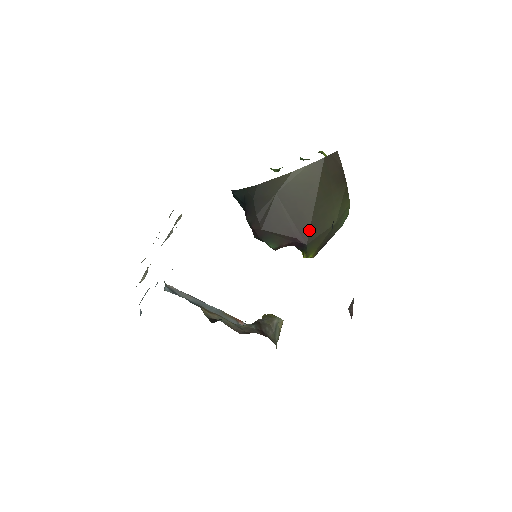
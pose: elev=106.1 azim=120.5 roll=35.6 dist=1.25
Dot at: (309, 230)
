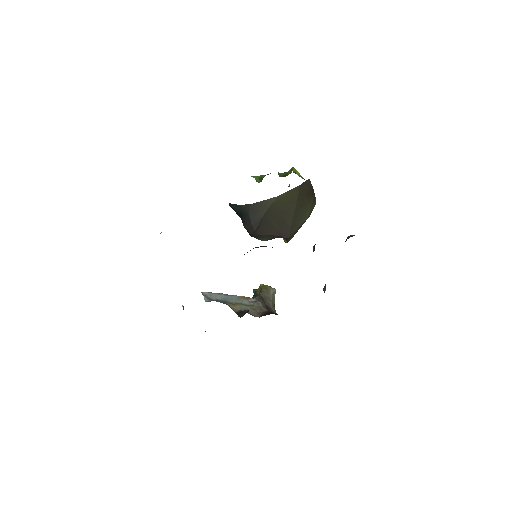
Dot at: (290, 230)
